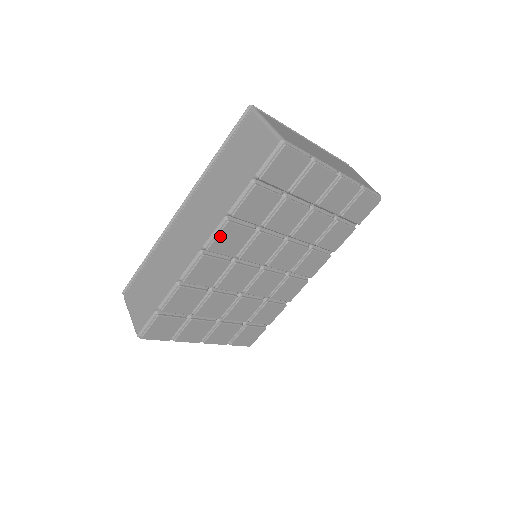
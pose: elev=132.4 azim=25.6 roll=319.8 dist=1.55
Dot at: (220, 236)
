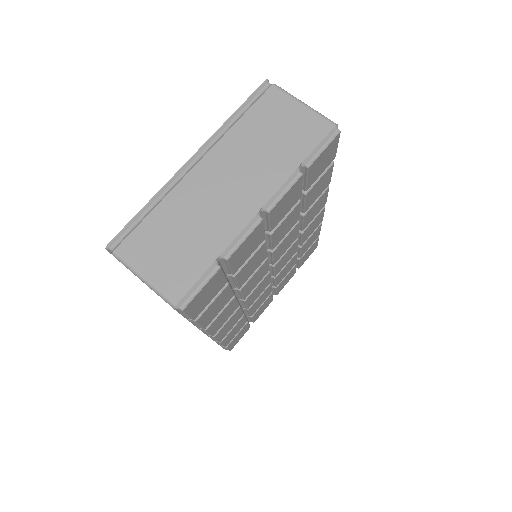
Dot at: (211, 330)
